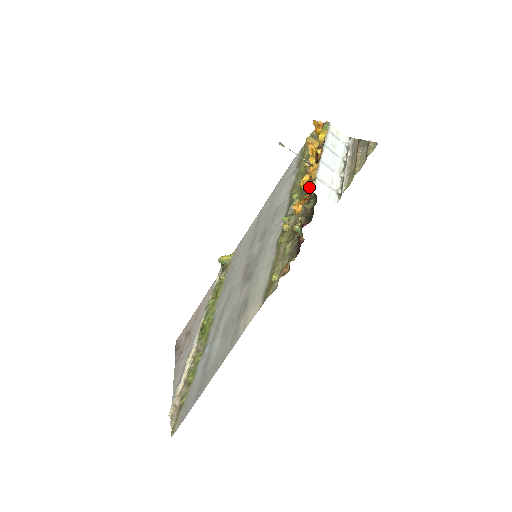
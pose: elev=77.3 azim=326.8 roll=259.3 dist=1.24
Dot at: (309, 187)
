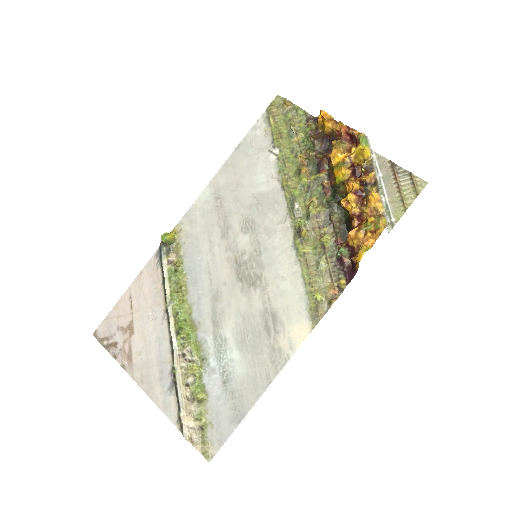
Dot at: (383, 224)
